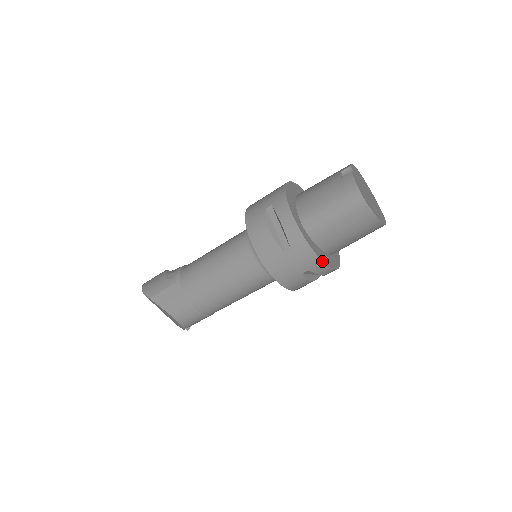
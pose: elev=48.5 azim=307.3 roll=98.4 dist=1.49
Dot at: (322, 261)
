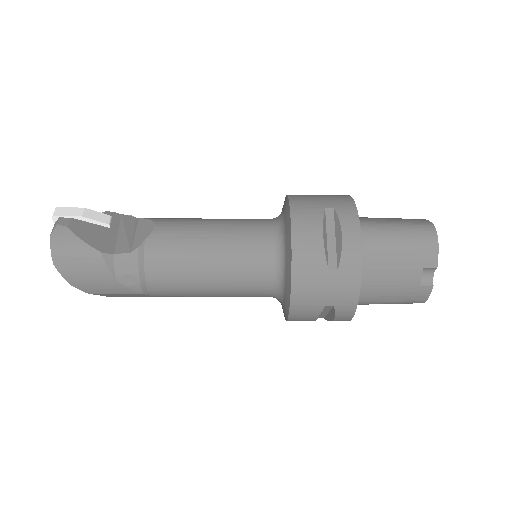
Dot at: occluded
